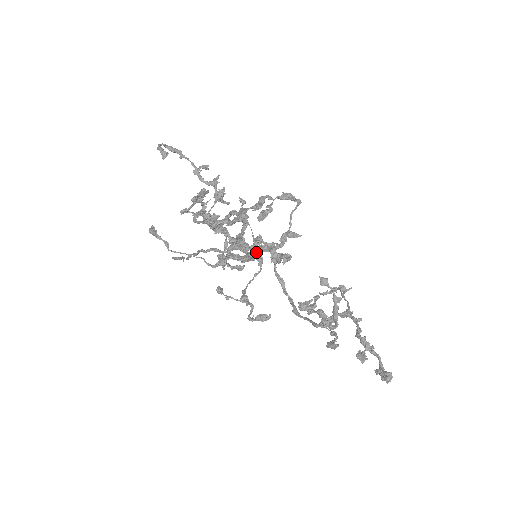
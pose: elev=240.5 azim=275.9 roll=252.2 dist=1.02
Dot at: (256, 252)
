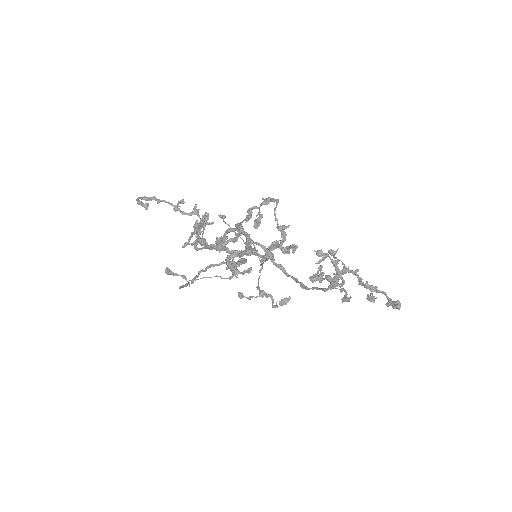
Dot at: (269, 253)
